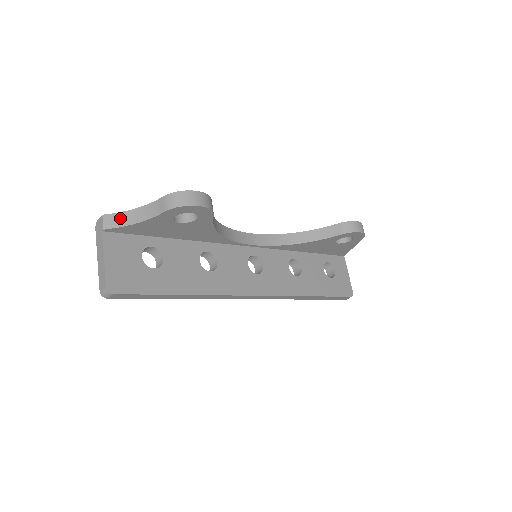
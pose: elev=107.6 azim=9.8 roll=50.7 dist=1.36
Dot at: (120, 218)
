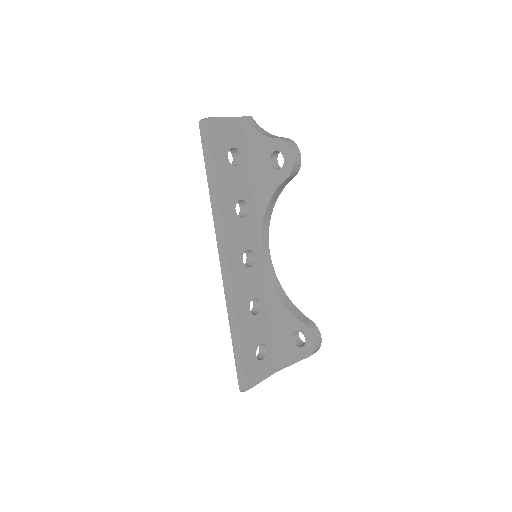
Dot at: (255, 125)
